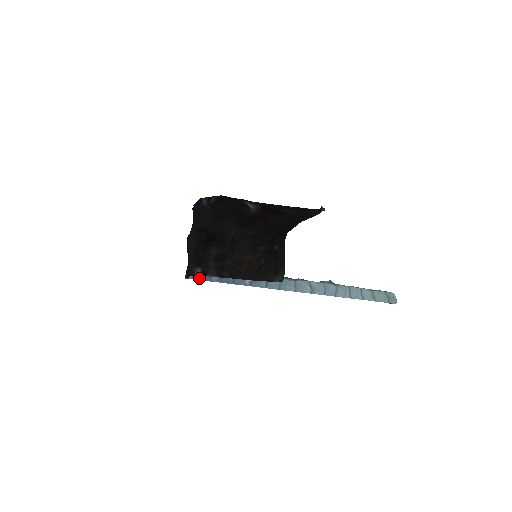
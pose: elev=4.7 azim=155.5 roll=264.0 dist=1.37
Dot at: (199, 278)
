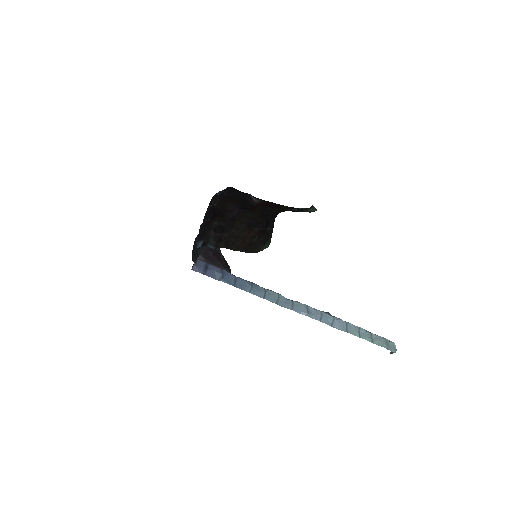
Dot at: (204, 273)
